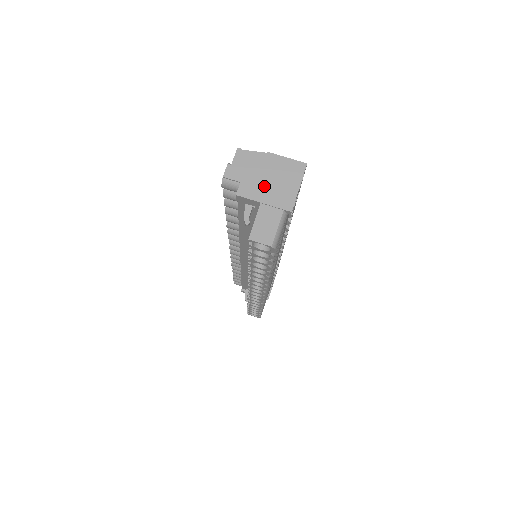
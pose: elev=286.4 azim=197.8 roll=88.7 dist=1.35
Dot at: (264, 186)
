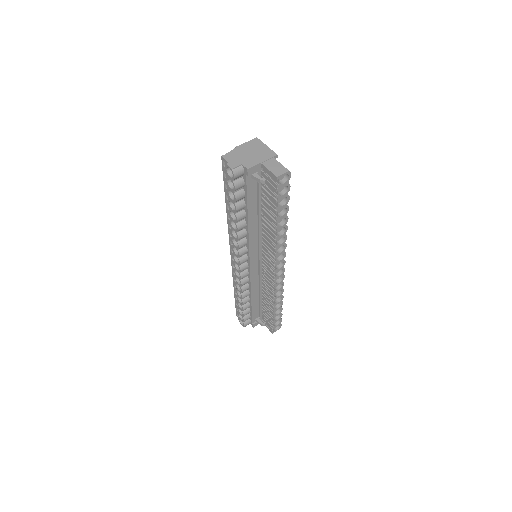
Dot at: (253, 157)
